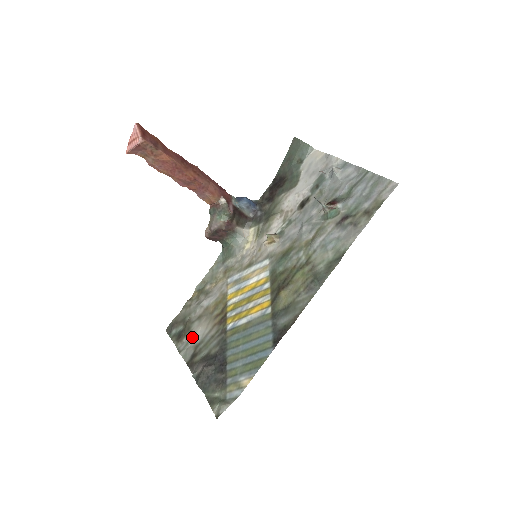
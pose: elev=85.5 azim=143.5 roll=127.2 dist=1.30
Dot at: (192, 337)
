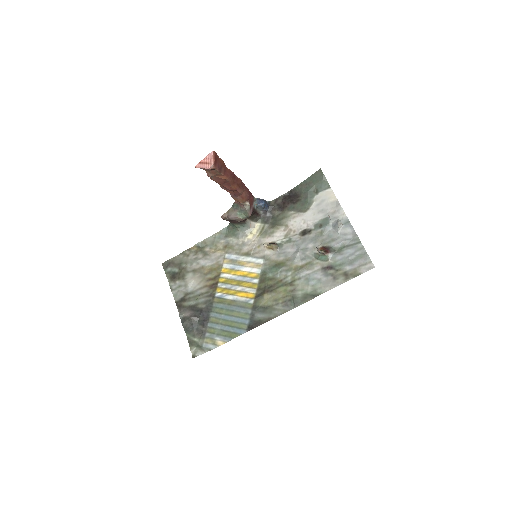
Dot at: (185, 285)
